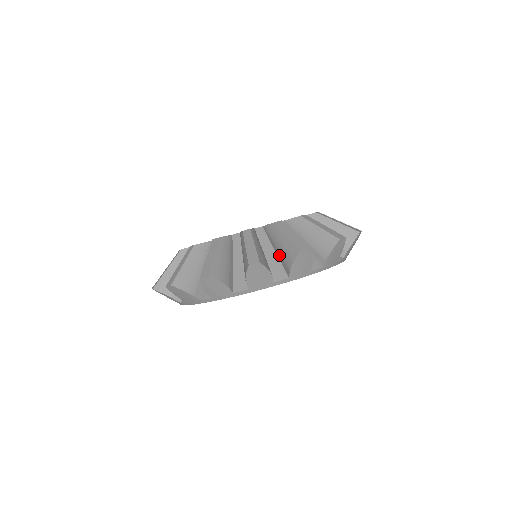
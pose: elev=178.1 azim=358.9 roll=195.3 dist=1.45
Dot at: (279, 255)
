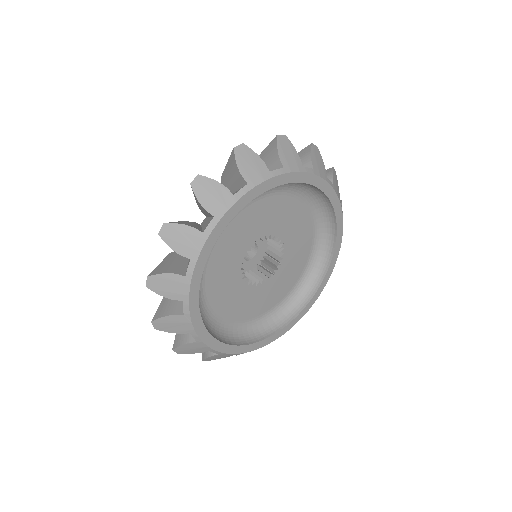
Dot at: (234, 186)
